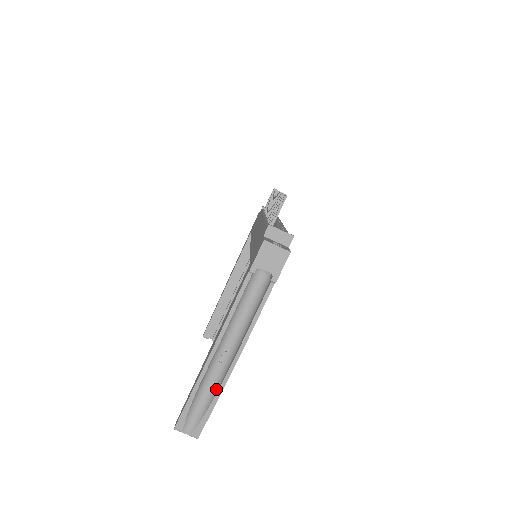
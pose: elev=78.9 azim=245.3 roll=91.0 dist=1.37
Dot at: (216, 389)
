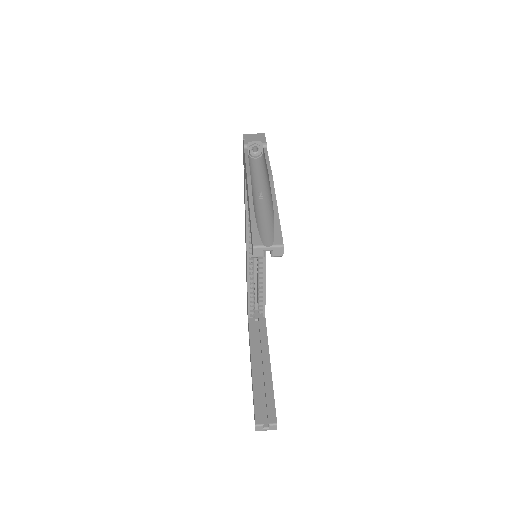
Dot at: (271, 207)
